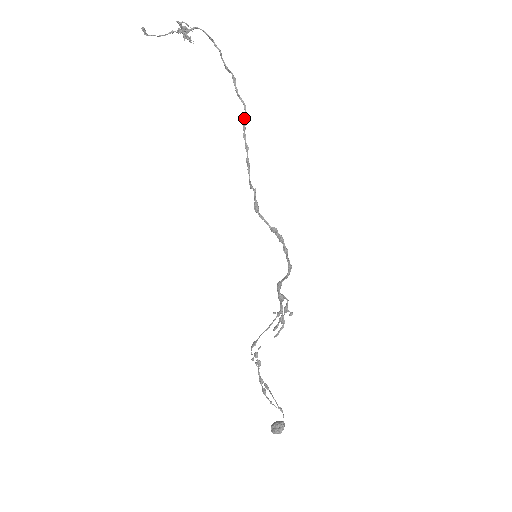
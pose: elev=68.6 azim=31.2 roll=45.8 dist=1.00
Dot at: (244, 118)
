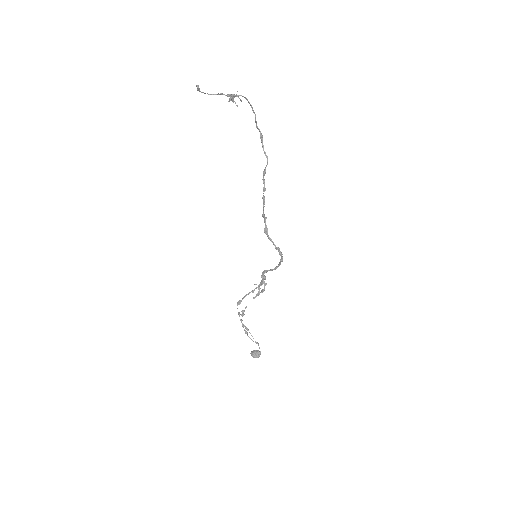
Dot at: (265, 168)
